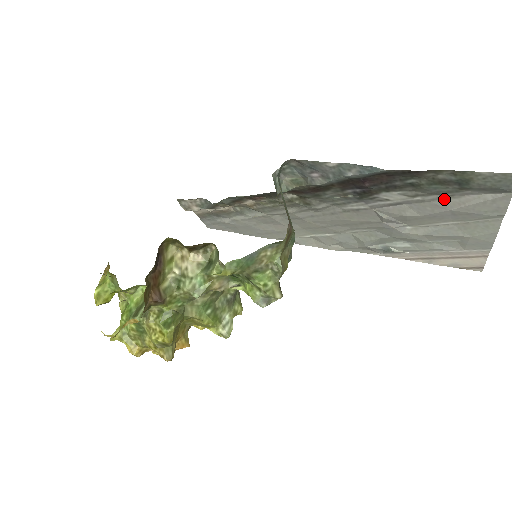
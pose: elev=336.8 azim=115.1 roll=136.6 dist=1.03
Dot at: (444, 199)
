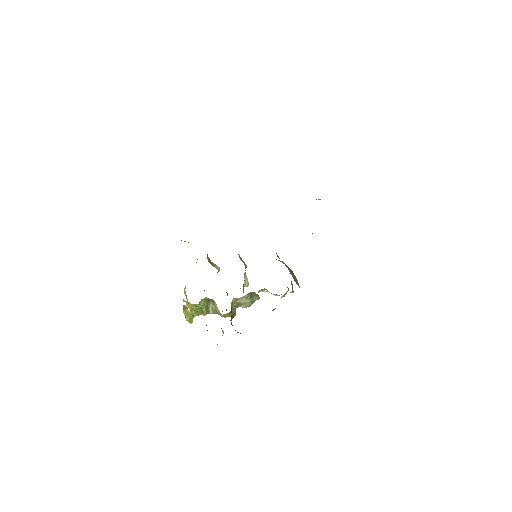
Dot at: occluded
